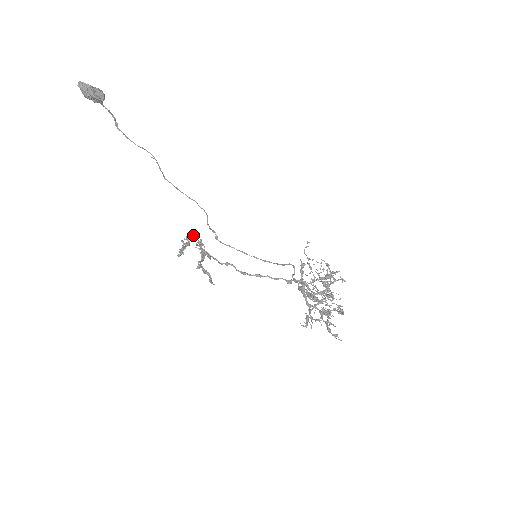
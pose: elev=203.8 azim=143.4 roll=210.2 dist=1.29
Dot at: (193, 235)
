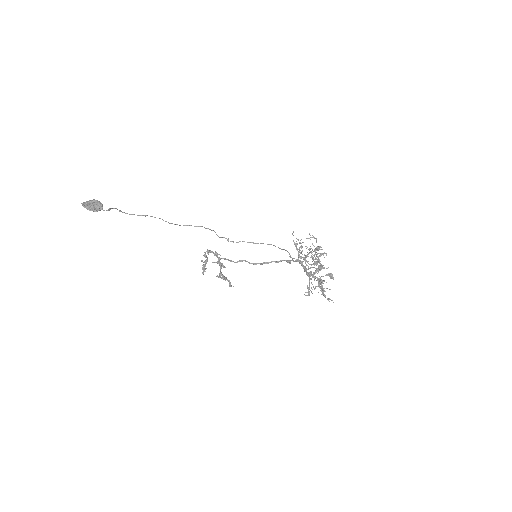
Dot at: (208, 253)
